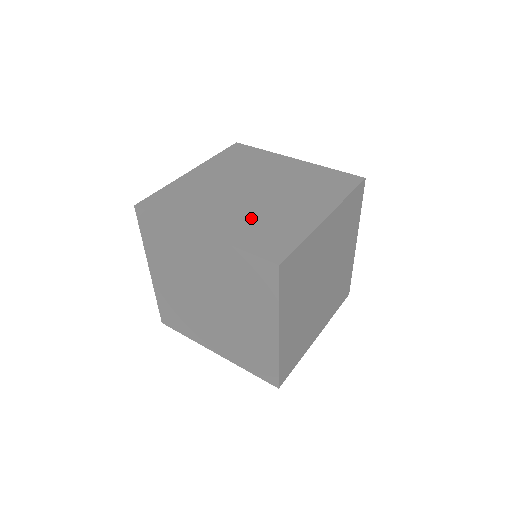
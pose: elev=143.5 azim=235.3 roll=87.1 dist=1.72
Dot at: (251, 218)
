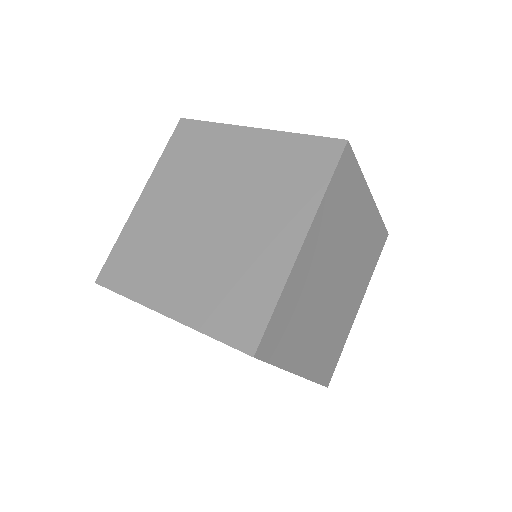
Dot at: occluded
